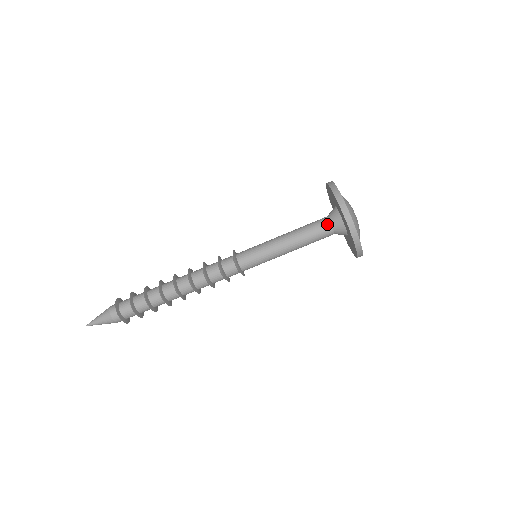
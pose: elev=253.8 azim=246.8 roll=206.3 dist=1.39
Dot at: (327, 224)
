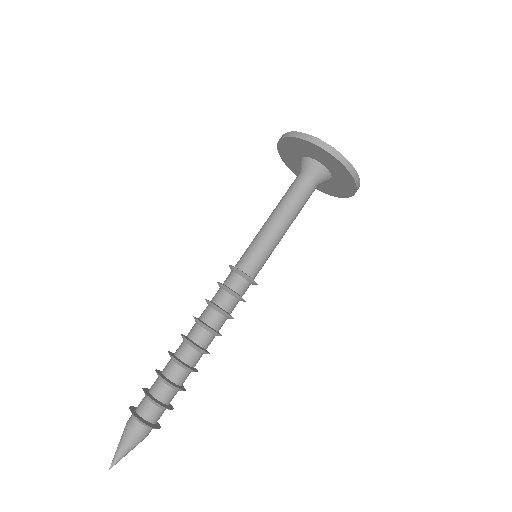
Dot at: (298, 175)
